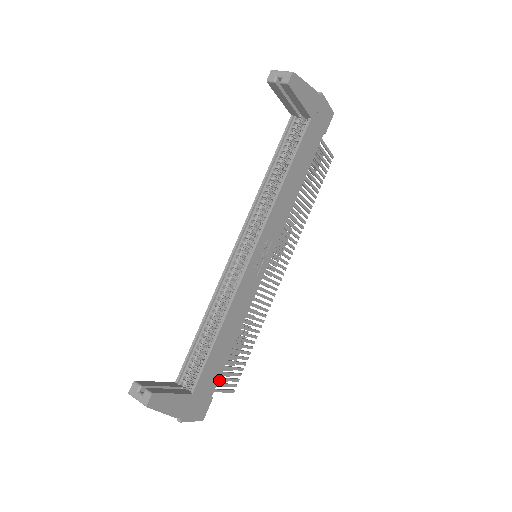
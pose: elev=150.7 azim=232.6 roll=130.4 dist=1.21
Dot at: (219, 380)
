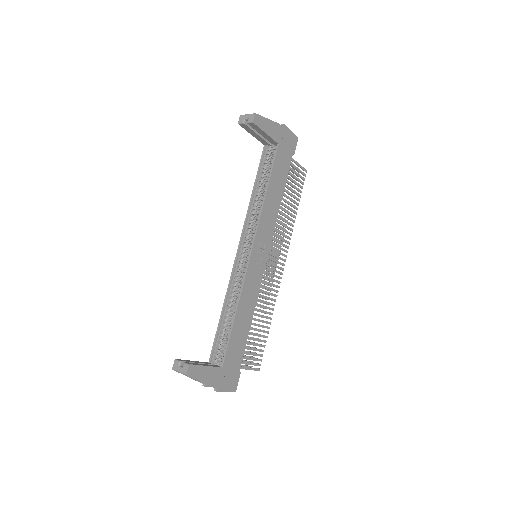
Dot at: occluded
